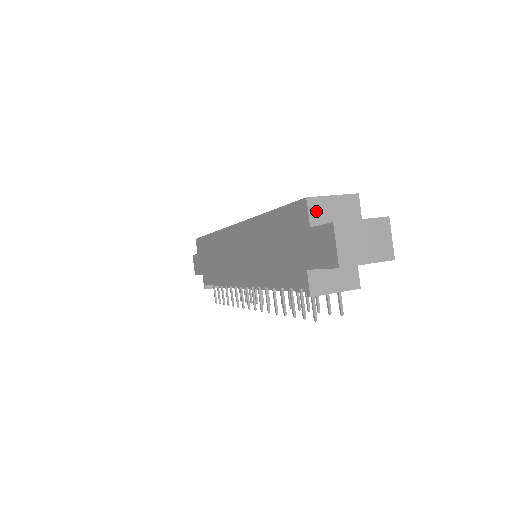
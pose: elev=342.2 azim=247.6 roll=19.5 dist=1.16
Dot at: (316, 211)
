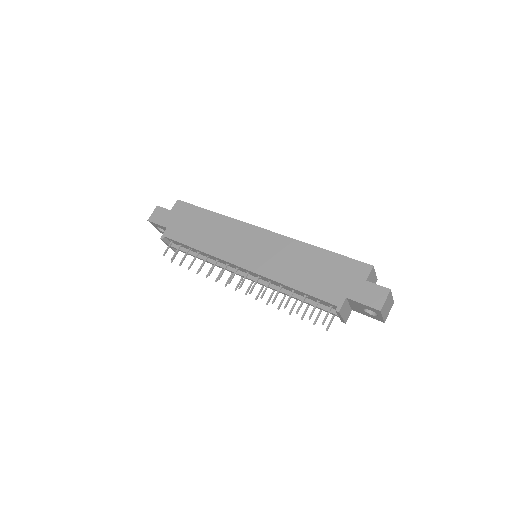
Dot at: (371, 275)
